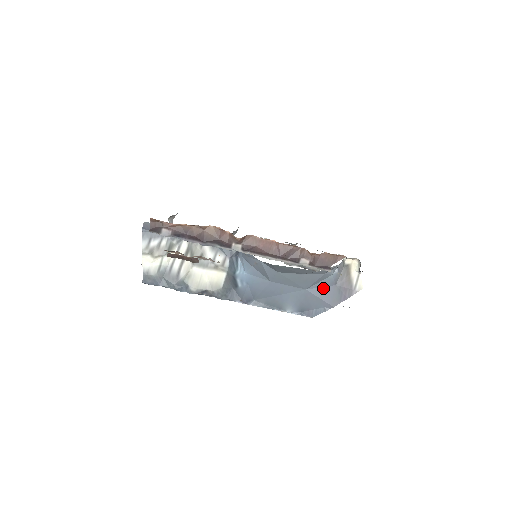
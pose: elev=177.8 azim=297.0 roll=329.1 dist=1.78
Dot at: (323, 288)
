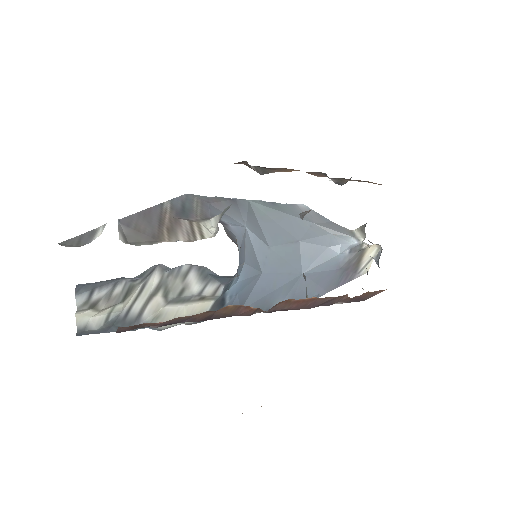
Dot at: (324, 272)
